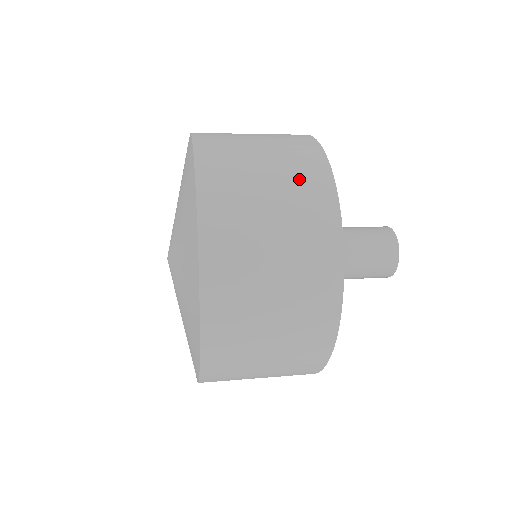
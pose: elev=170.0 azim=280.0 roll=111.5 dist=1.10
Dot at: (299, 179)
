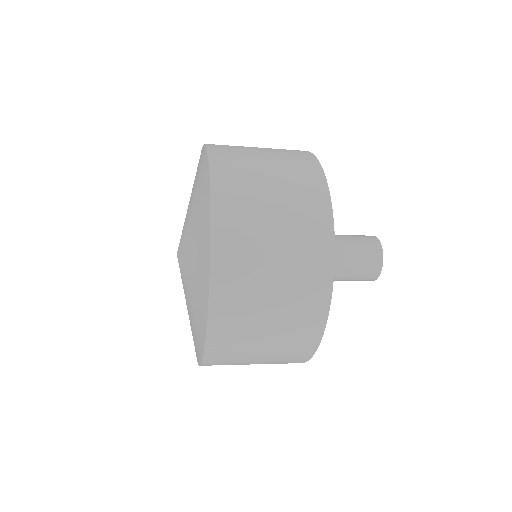
Dot at: (302, 273)
